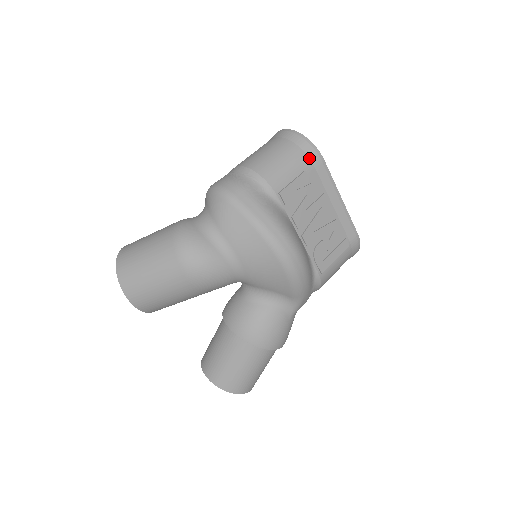
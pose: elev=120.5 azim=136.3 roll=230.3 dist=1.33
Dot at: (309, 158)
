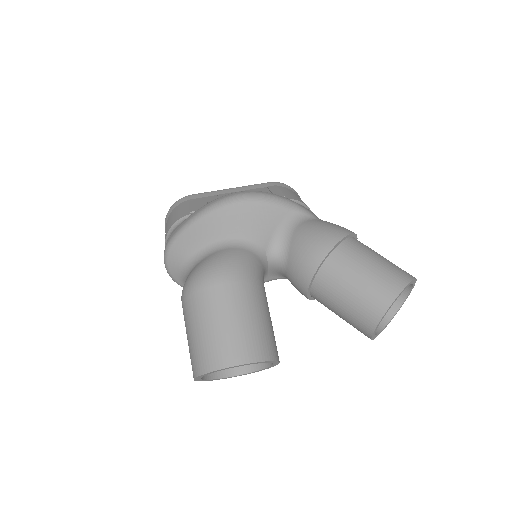
Dot at: (183, 202)
